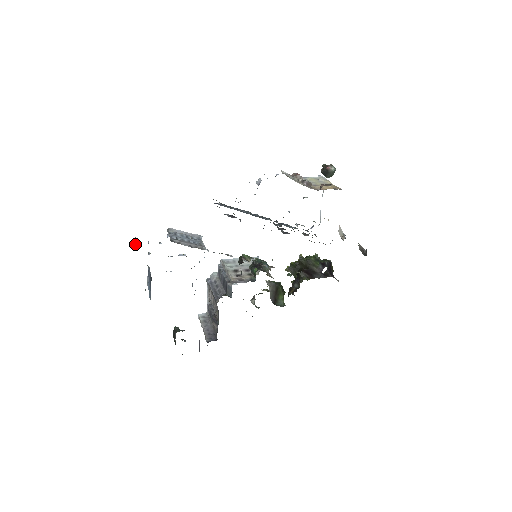
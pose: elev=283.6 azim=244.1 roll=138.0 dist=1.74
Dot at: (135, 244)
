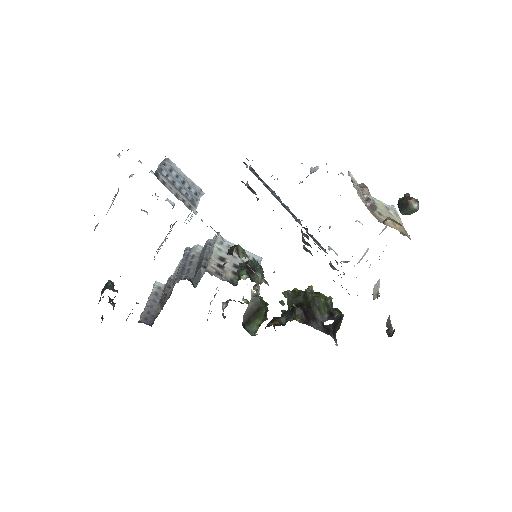
Dot at: (120, 155)
